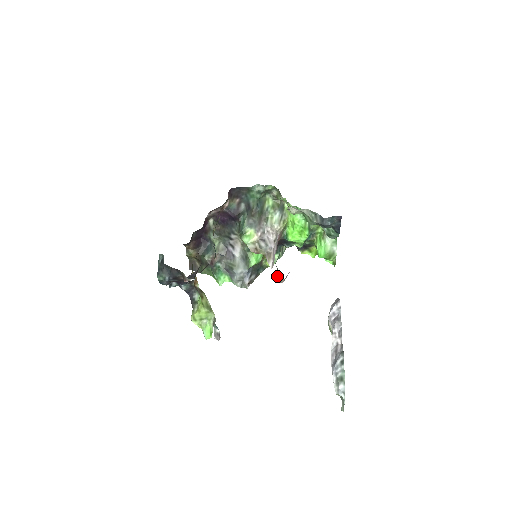
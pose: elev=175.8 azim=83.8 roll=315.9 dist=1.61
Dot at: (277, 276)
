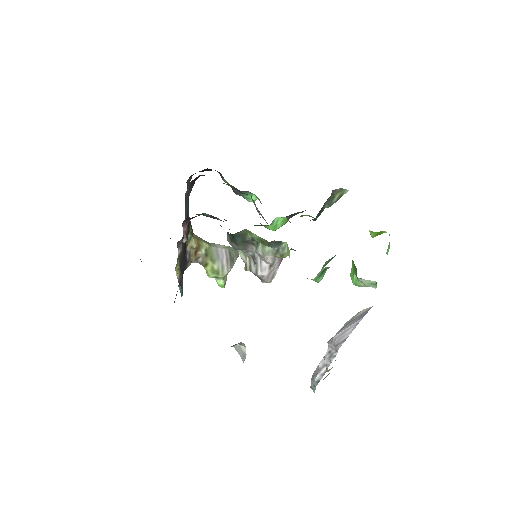
Dot at: occluded
